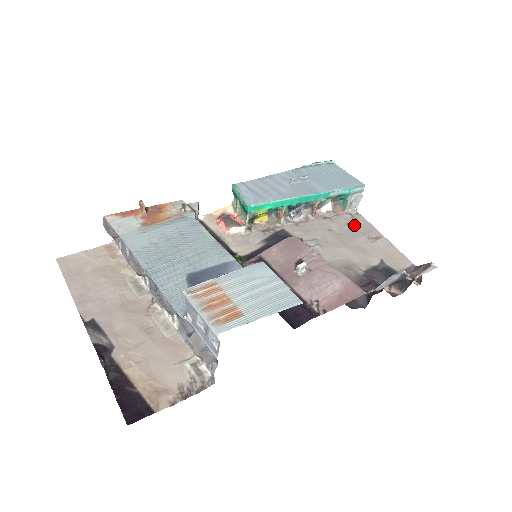
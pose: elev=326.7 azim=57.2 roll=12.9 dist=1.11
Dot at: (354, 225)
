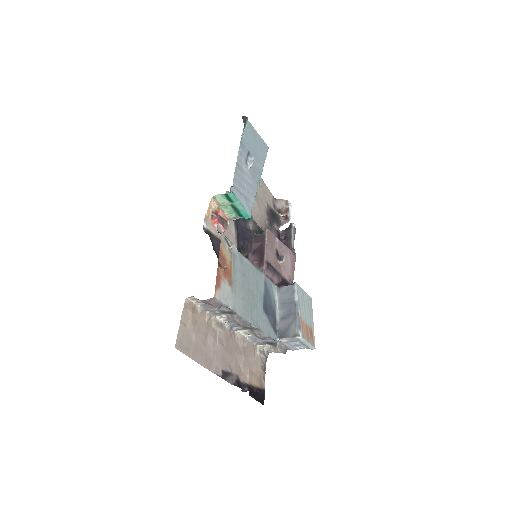
Dot at: occluded
